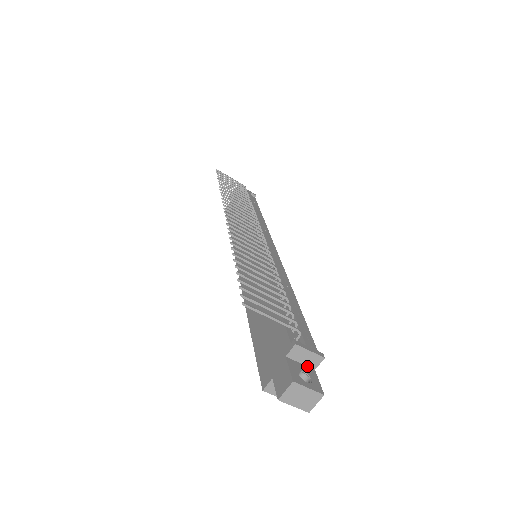
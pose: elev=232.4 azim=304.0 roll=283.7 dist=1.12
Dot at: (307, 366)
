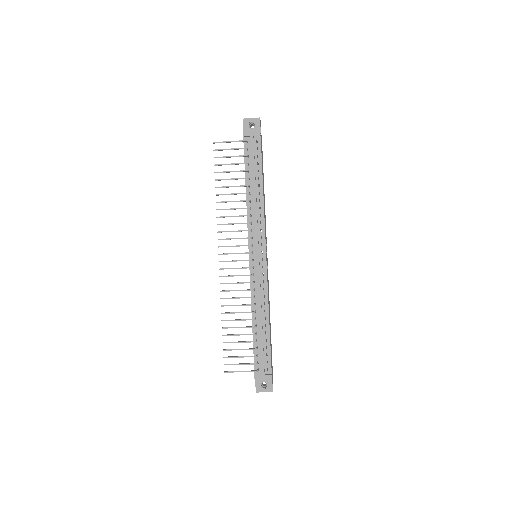
Dot at: occluded
